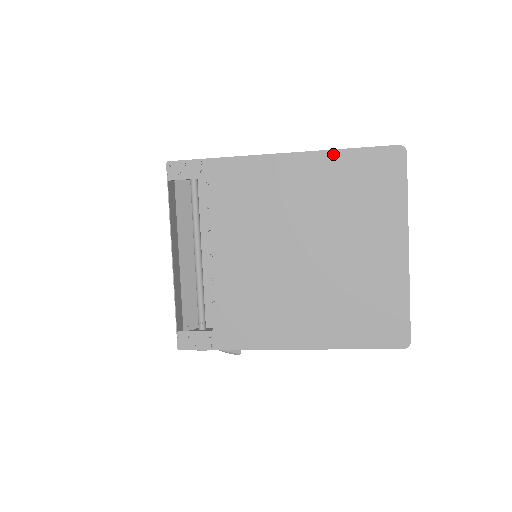
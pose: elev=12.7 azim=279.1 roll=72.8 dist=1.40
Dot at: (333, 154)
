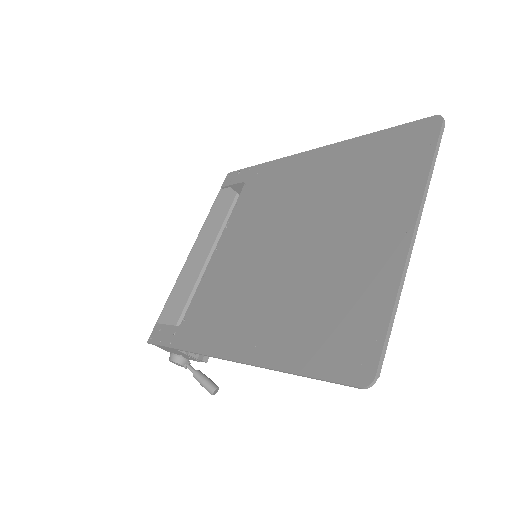
Dot at: (359, 140)
